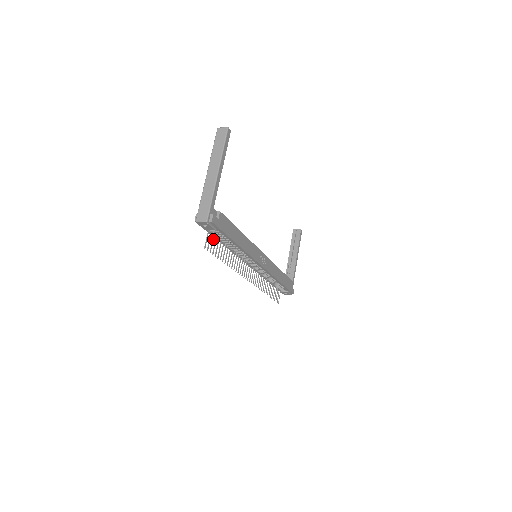
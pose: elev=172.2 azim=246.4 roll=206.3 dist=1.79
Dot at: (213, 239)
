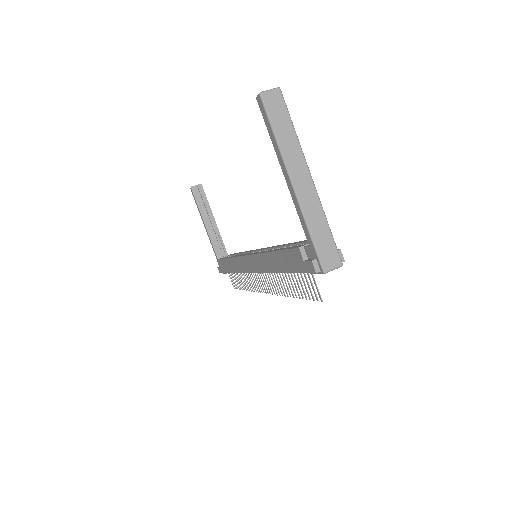
Dot at: (306, 279)
